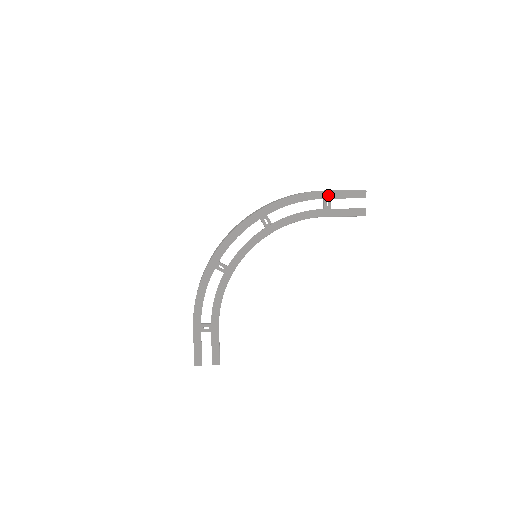
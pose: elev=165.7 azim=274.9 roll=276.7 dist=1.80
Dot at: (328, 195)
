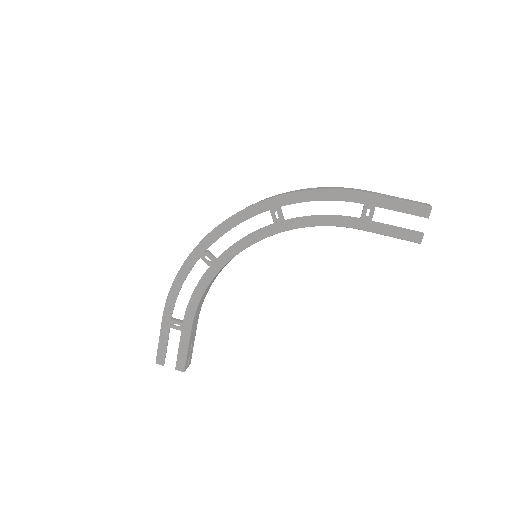
Dot at: (372, 200)
